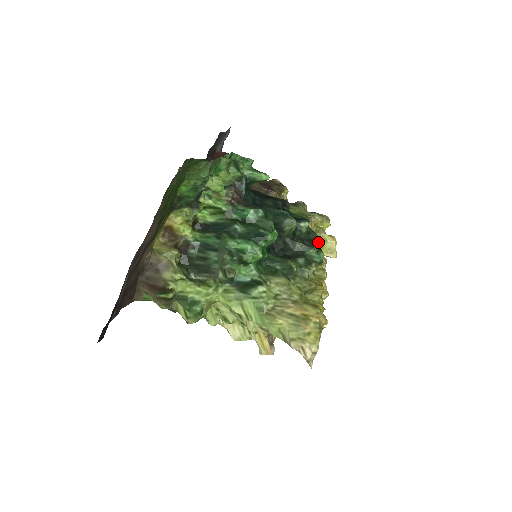
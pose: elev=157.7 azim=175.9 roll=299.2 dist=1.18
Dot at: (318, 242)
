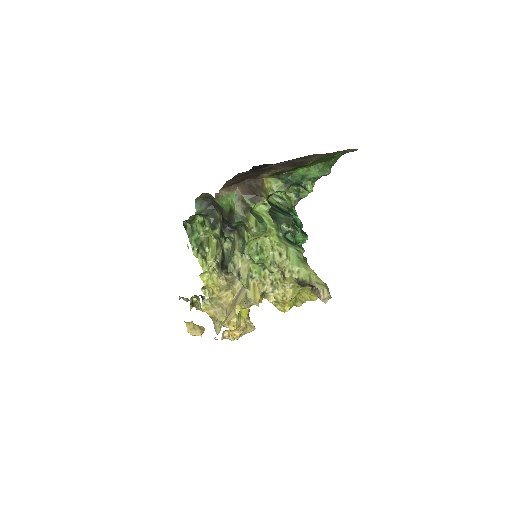
Dot at: occluded
